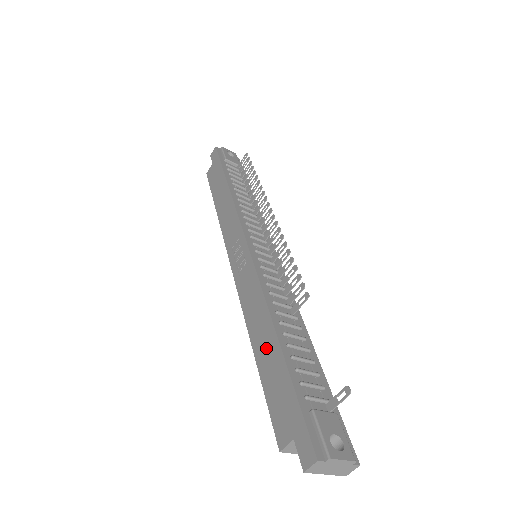
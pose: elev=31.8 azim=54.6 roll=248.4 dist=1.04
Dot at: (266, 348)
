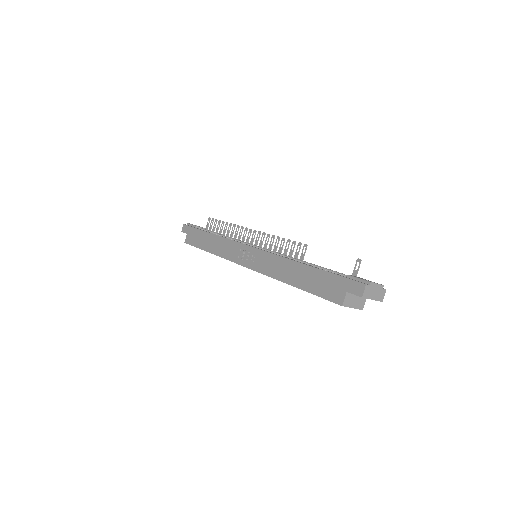
Dot at: (300, 275)
